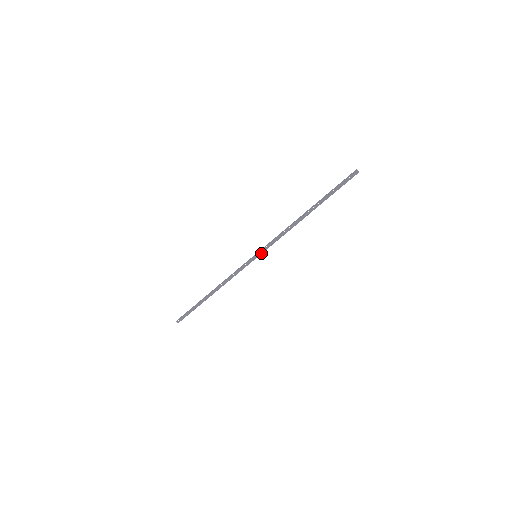
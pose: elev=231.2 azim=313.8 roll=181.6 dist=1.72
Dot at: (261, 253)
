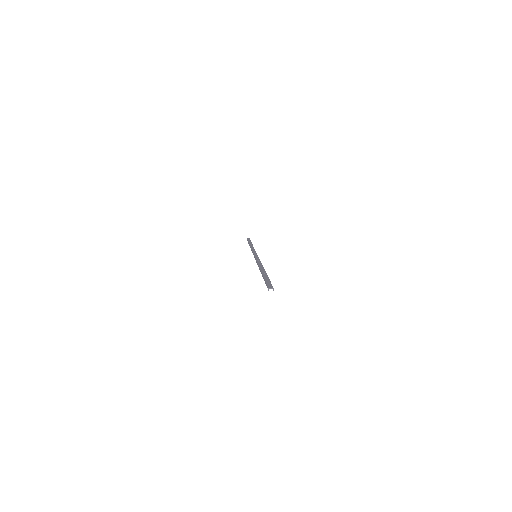
Dot at: occluded
